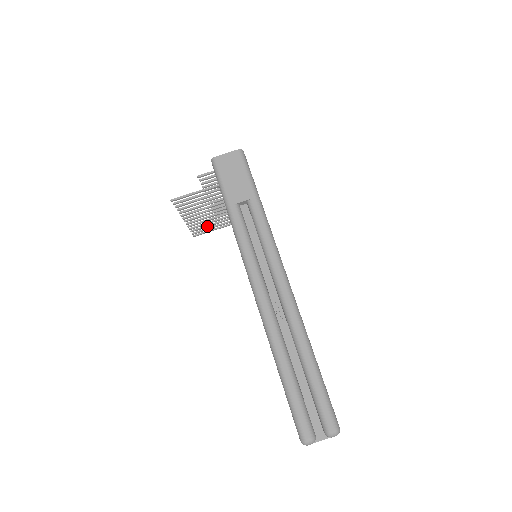
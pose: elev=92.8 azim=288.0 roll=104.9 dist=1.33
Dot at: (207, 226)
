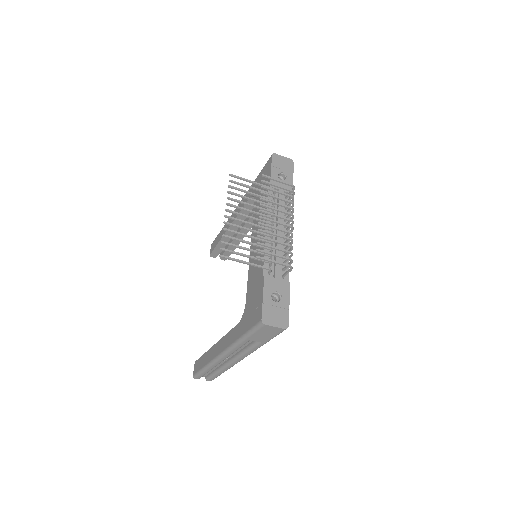
Dot at: occluded
